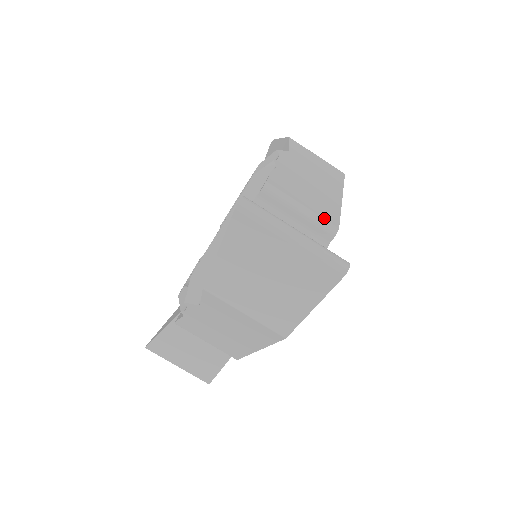
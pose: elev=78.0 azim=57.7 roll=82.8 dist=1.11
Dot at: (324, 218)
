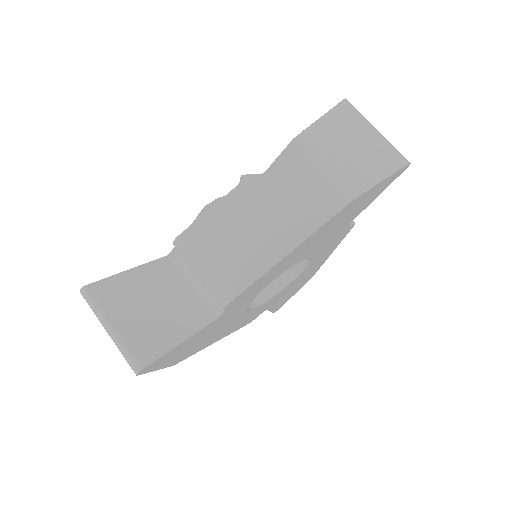
Dot at: occluded
